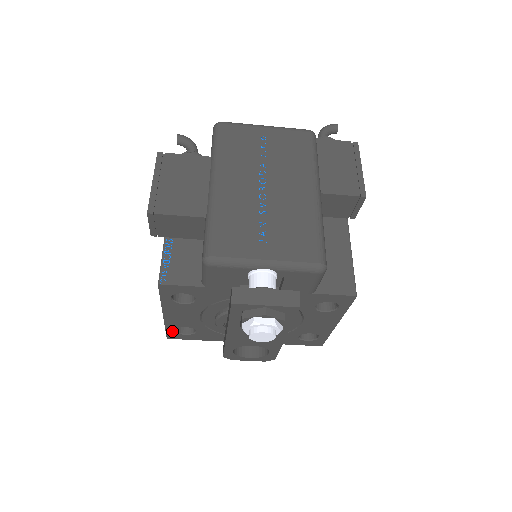
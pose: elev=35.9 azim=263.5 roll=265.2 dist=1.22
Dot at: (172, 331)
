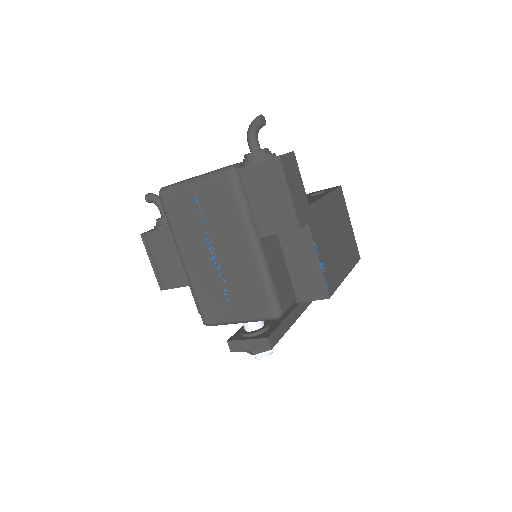
Dot at: occluded
